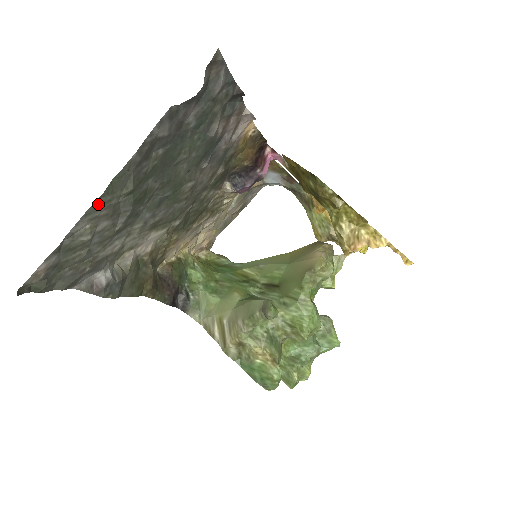
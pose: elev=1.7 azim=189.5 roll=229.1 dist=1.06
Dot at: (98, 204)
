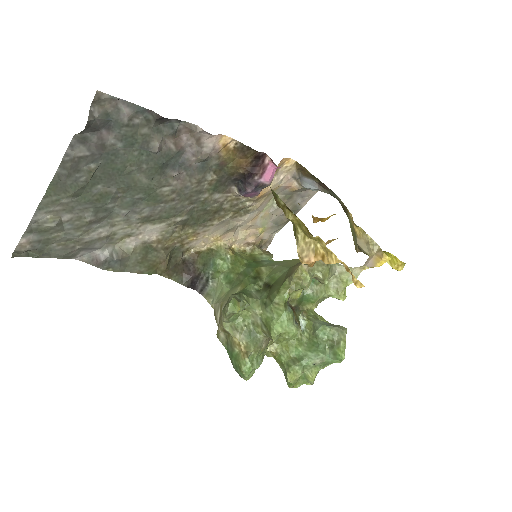
Dot at: (47, 202)
